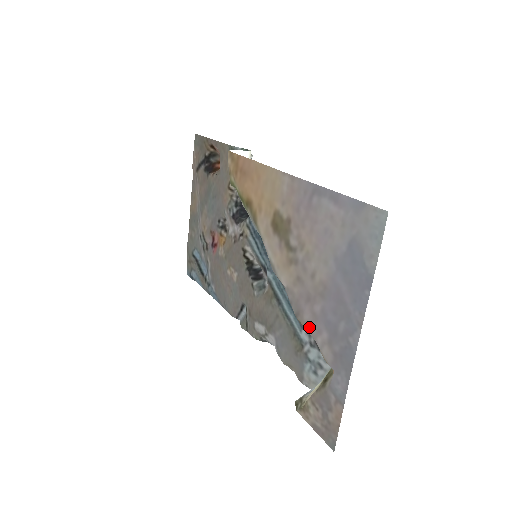
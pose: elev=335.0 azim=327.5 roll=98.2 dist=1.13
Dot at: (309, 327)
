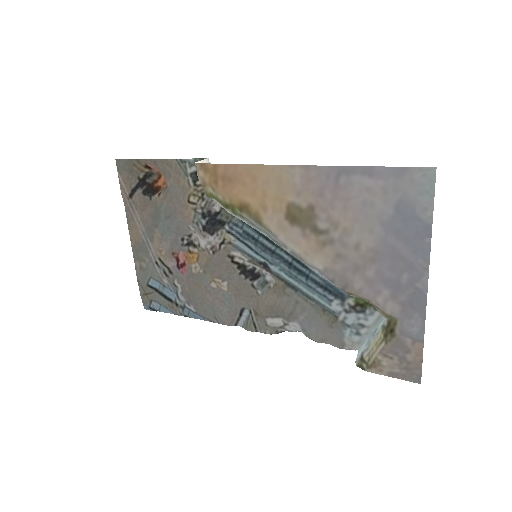
Dot at: (364, 293)
